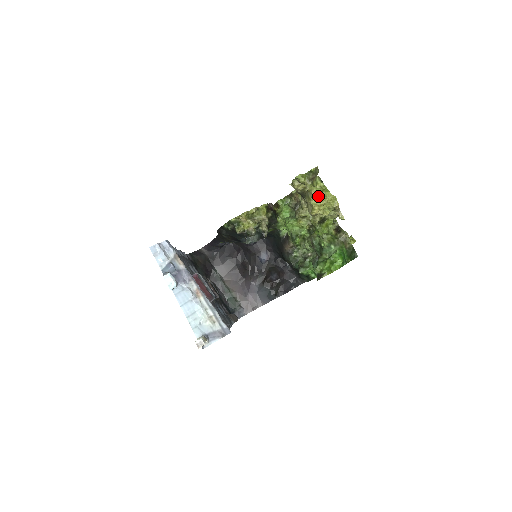
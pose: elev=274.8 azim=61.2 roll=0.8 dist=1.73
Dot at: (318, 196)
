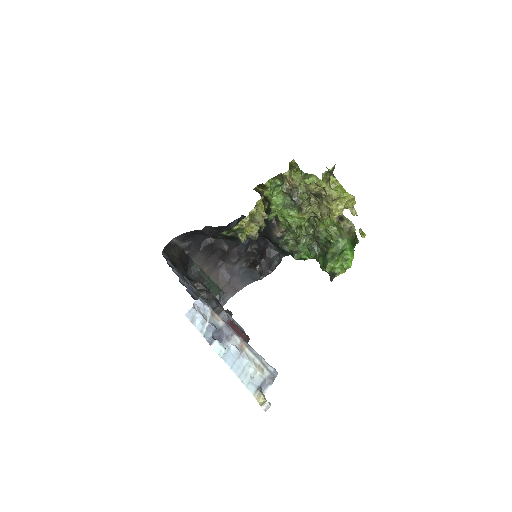
Dot at: (337, 199)
